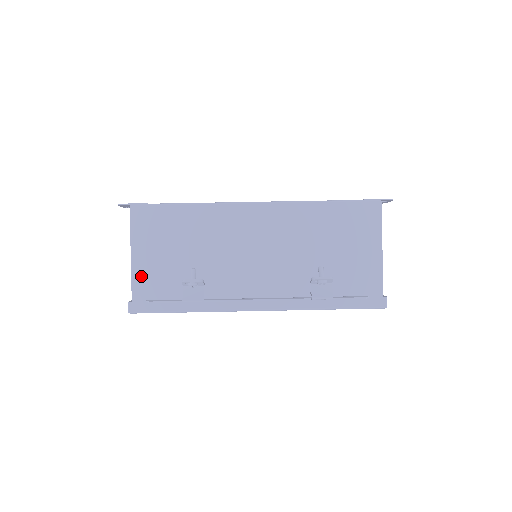
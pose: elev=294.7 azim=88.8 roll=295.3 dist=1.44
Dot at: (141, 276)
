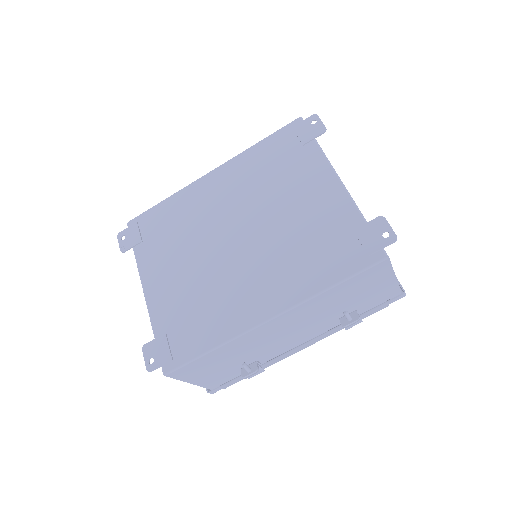
Dot at: (206, 383)
